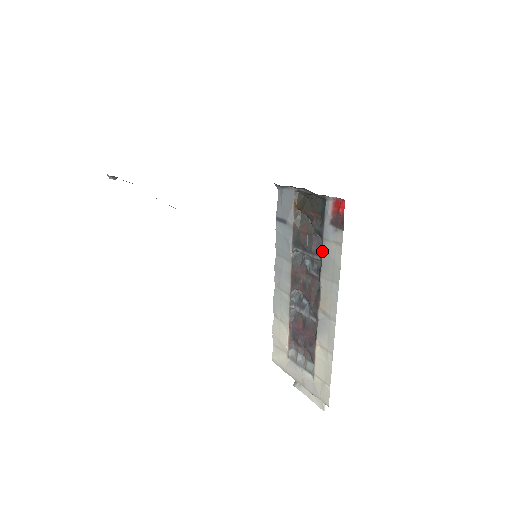
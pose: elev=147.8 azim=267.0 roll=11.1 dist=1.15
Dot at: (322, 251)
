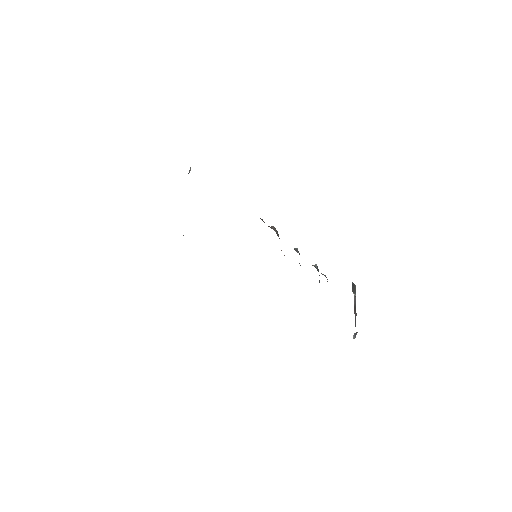
Dot at: occluded
